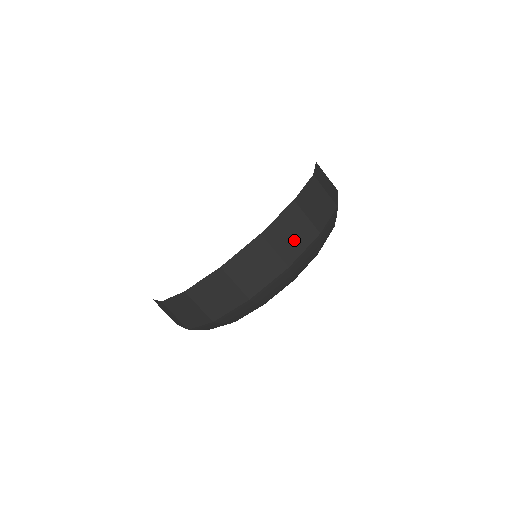
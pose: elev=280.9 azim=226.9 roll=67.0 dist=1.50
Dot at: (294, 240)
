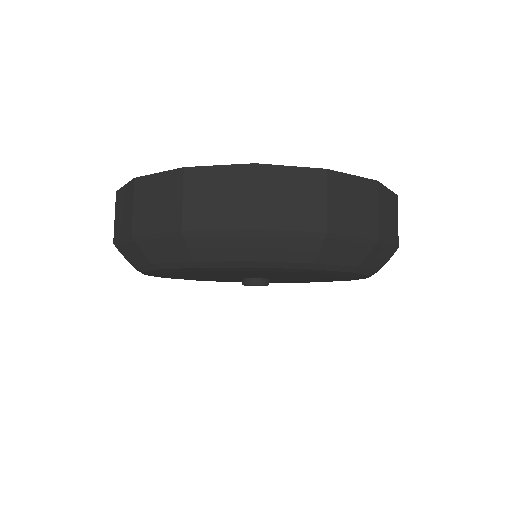
Dot at: (288, 208)
